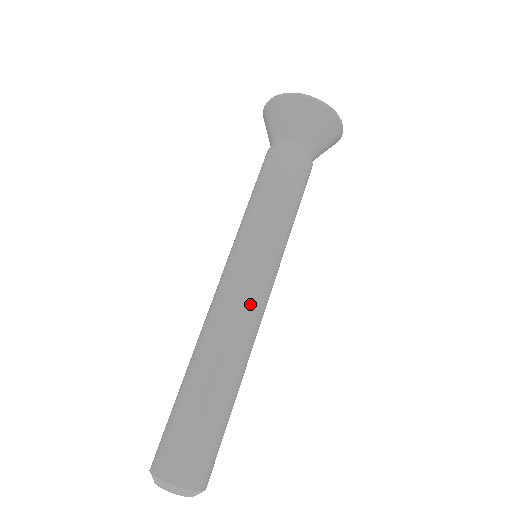
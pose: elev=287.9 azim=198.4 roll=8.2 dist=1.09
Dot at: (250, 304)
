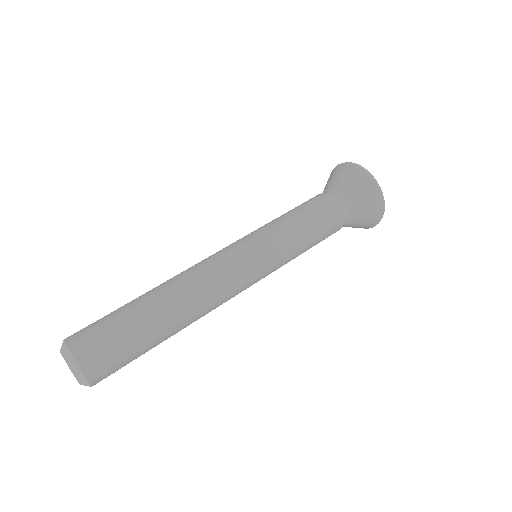
Dot at: (211, 259)
